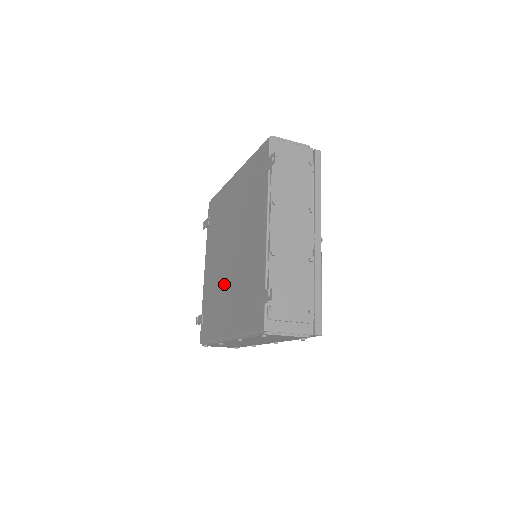
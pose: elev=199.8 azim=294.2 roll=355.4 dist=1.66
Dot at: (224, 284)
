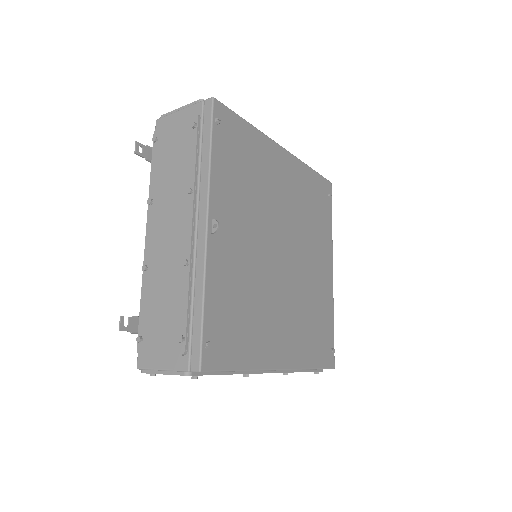
Dot at: occluded
